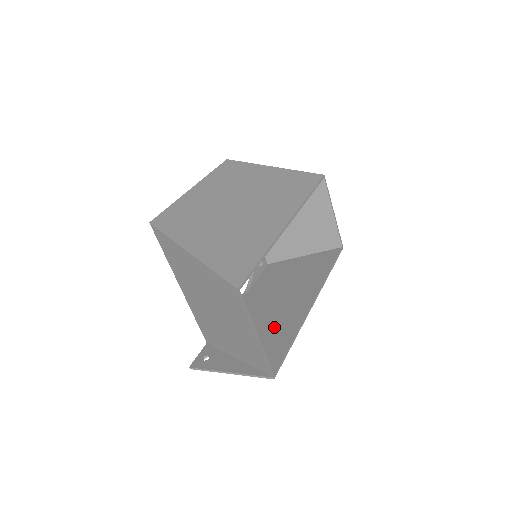
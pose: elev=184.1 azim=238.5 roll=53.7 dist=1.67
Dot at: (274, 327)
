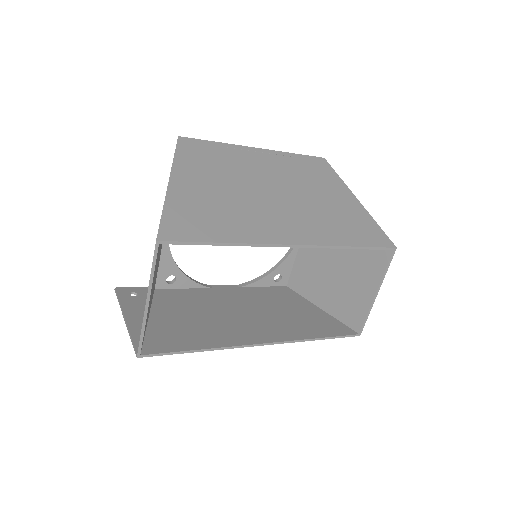
Dot at: (205, 327)
